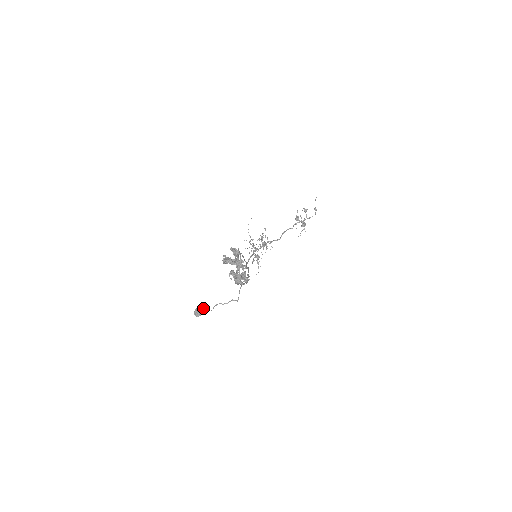
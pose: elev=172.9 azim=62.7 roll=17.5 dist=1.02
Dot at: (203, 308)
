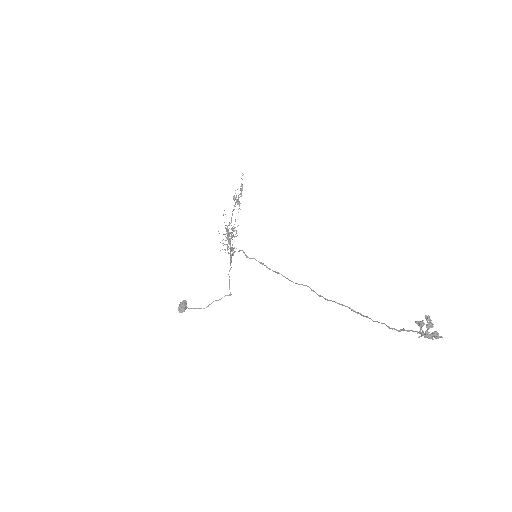
Dot at: (186, 304)
